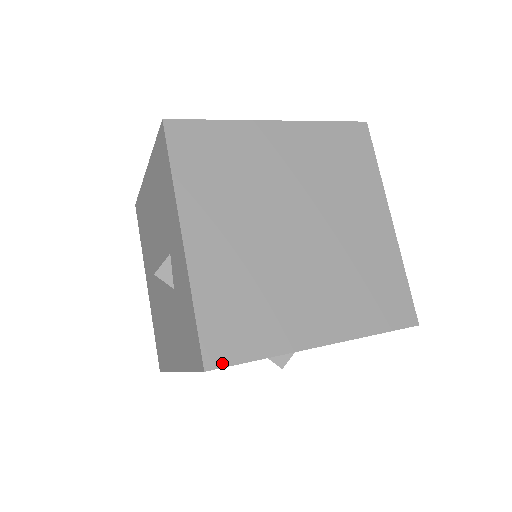
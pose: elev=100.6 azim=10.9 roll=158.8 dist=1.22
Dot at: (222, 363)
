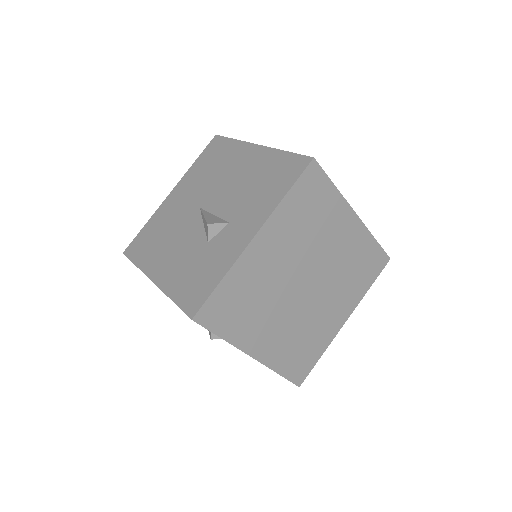
Dot at: (203, 323)
